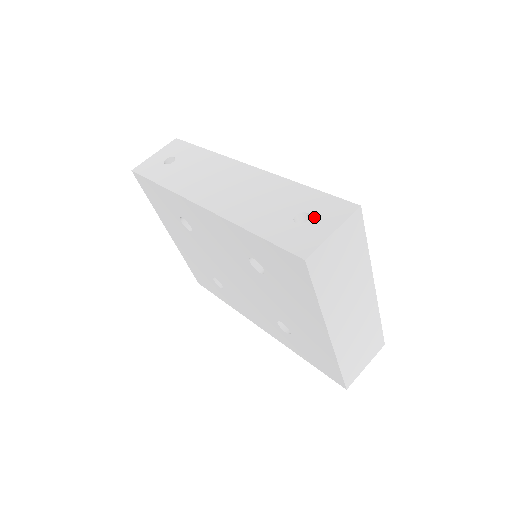
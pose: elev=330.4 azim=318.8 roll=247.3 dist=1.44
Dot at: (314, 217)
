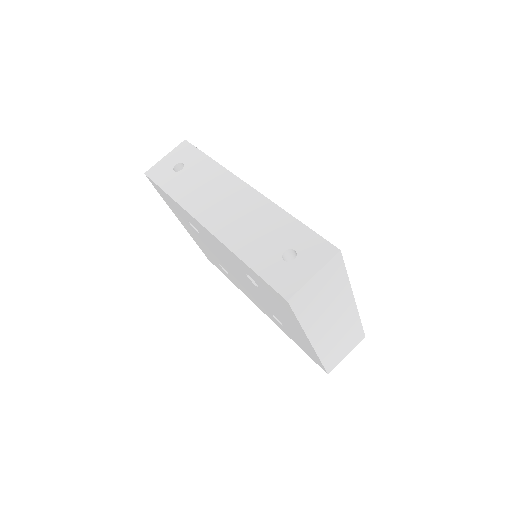
Dot at: (300, 256)
